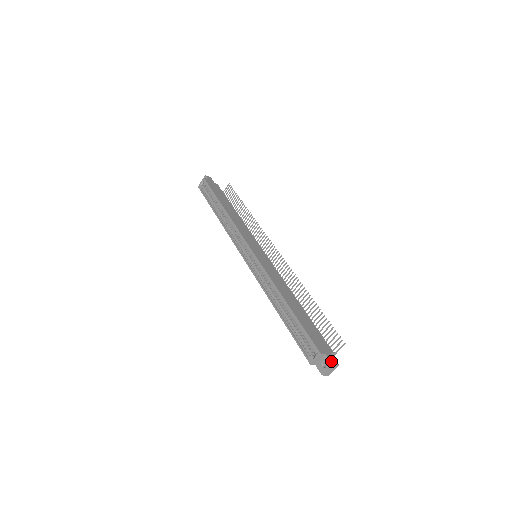
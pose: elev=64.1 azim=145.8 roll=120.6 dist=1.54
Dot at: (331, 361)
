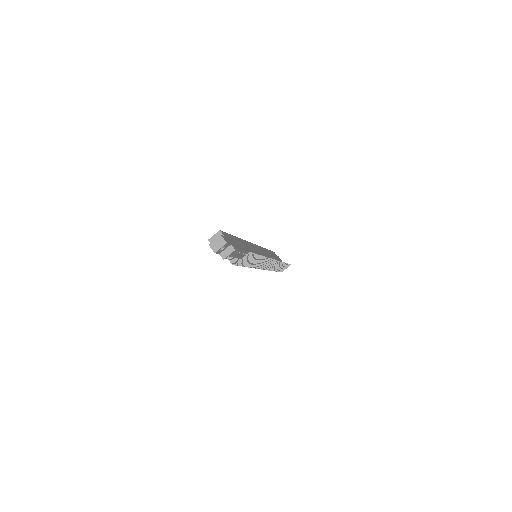
Dot at: (222, 236)
